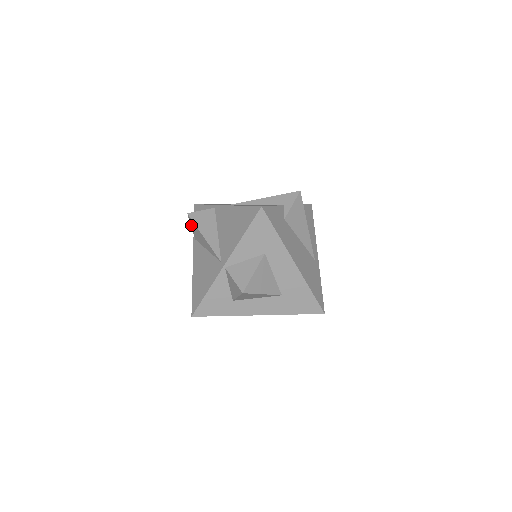
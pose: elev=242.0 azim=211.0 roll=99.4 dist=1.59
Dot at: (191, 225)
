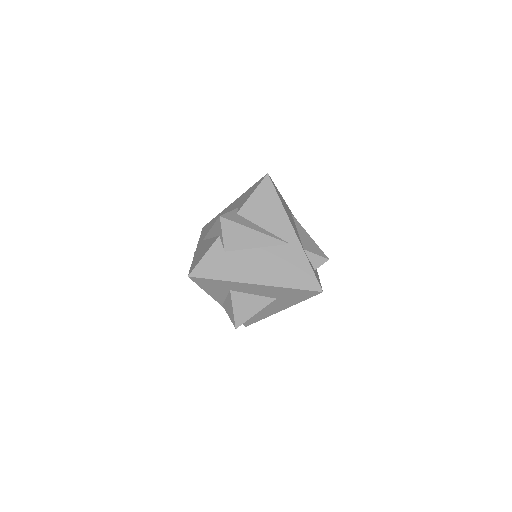
Dot at: occluded
